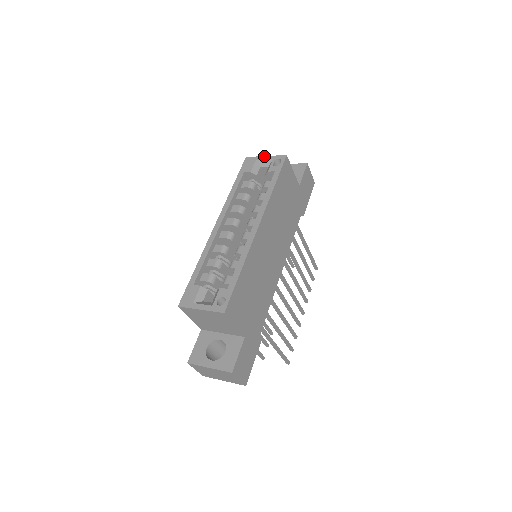
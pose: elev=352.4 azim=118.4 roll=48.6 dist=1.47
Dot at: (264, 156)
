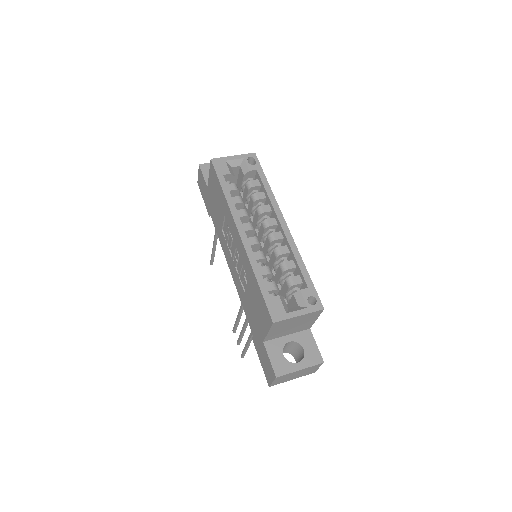
Dot at: (232, 156)
